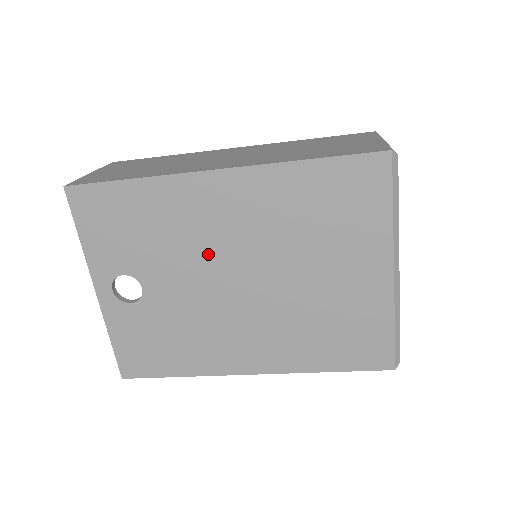
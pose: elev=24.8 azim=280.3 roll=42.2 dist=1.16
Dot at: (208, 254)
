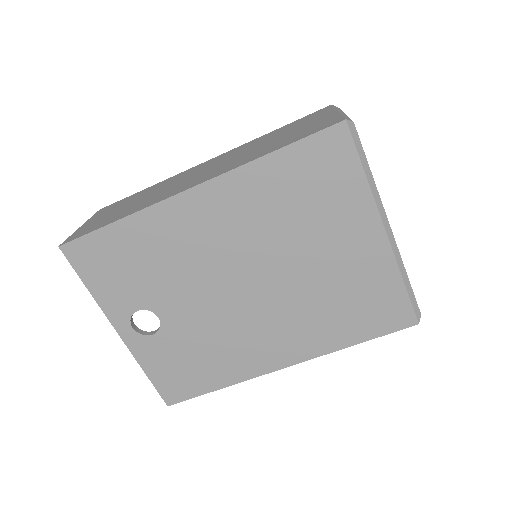
Dot at: (208, 268)
